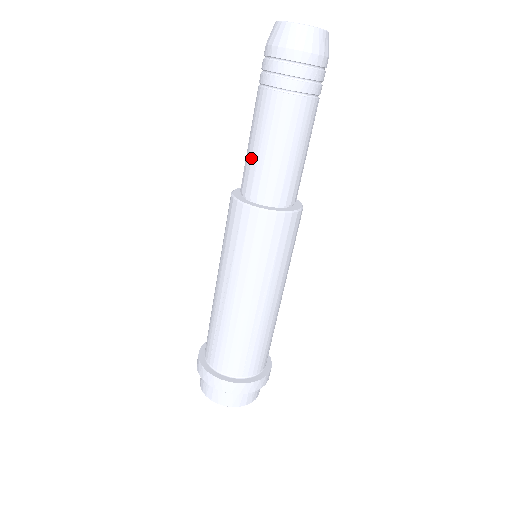
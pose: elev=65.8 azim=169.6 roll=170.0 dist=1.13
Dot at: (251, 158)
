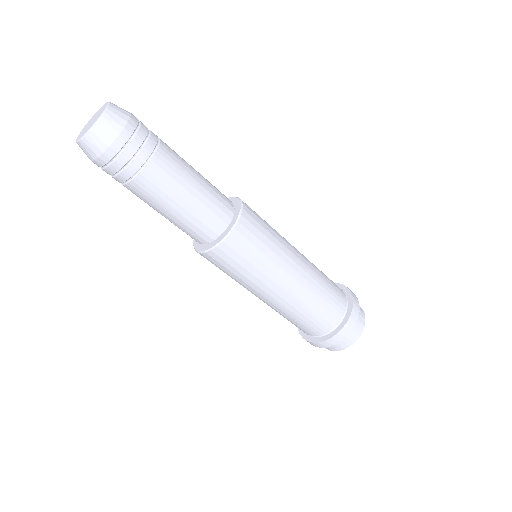
Dot at: occluded
